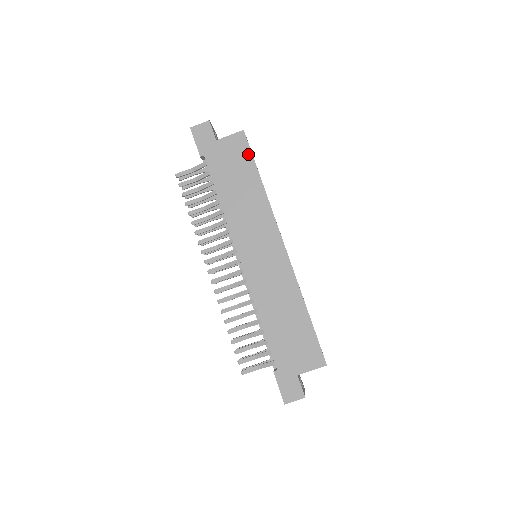
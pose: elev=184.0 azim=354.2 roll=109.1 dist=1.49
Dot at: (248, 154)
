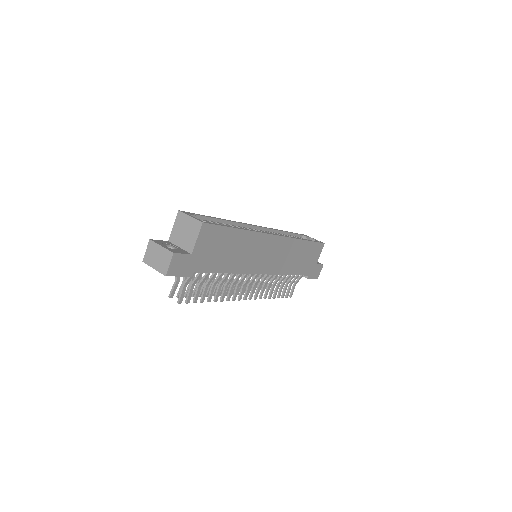
Dot at: (220, 230)
